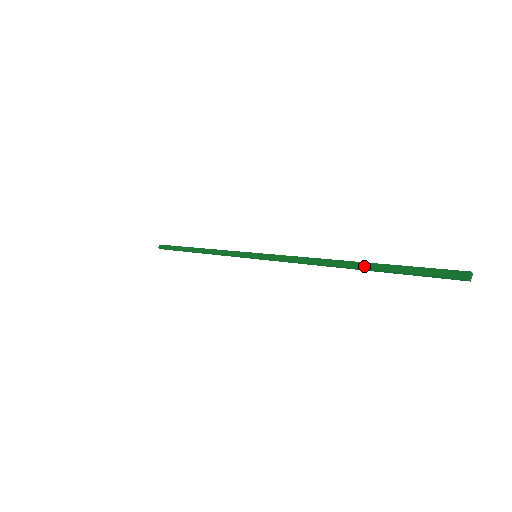
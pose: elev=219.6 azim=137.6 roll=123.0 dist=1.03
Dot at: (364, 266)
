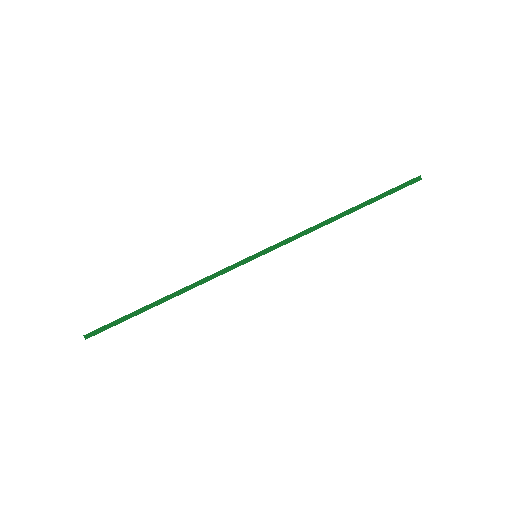
Dot at: (360, 207)
